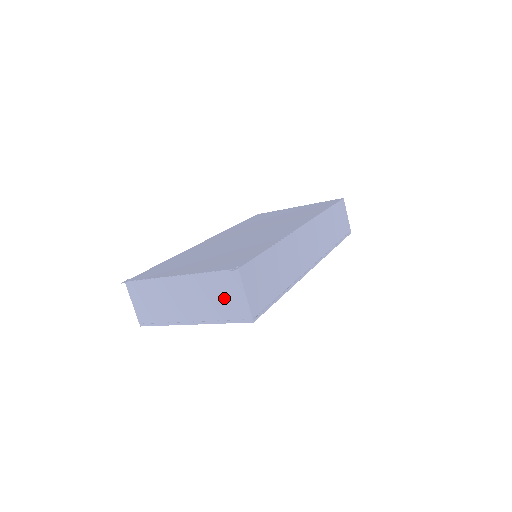
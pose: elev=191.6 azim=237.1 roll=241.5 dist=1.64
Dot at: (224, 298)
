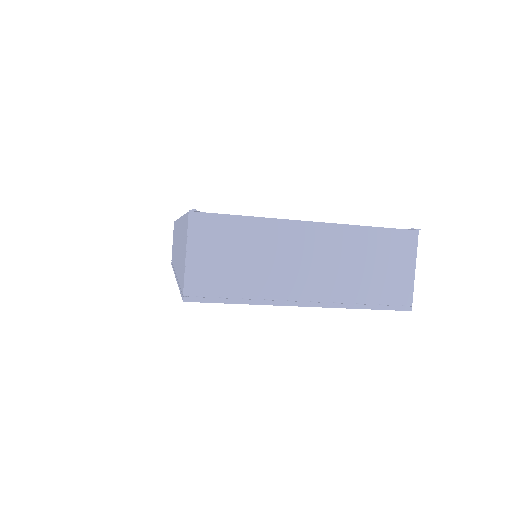
Dot at: (381, 269)
